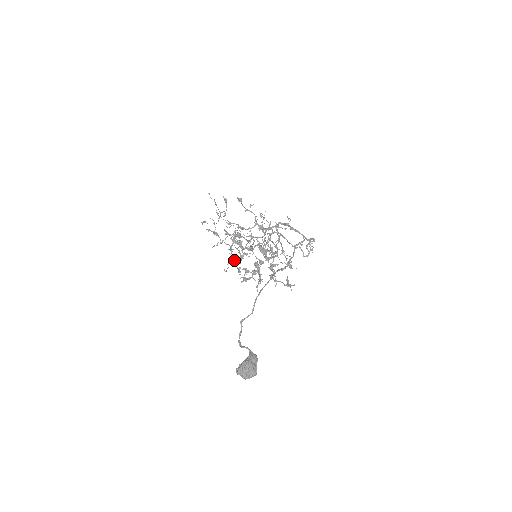
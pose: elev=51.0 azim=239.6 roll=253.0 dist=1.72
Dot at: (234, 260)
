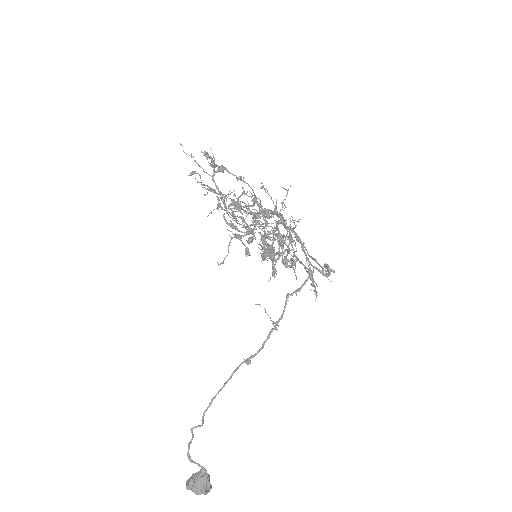
Dot at: (238, 238)
